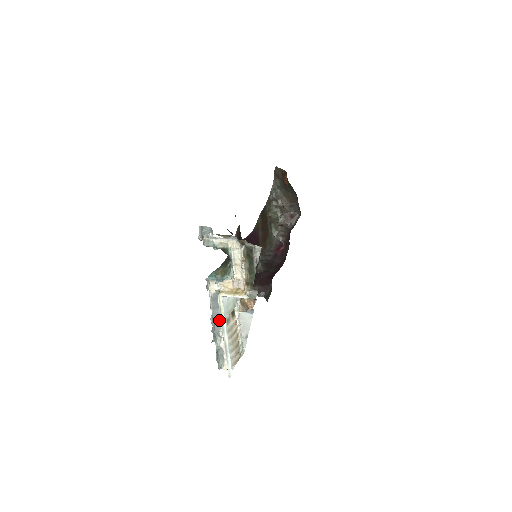
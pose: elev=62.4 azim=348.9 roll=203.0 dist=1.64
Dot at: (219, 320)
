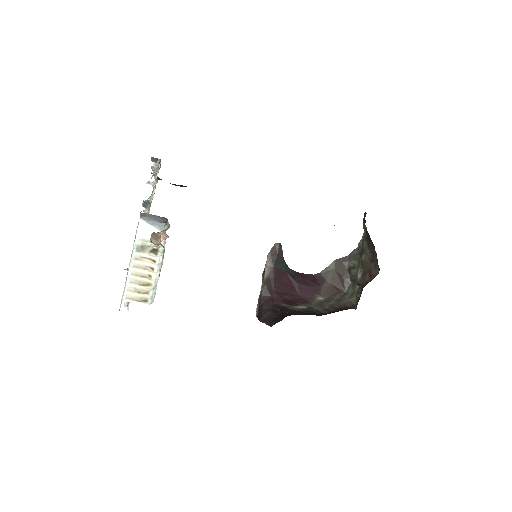
Dot at: occluded
